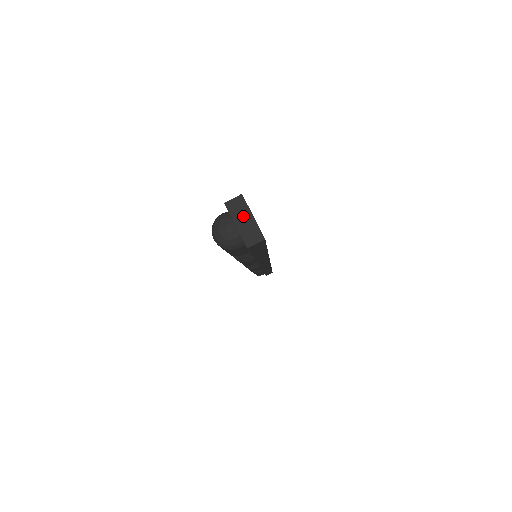
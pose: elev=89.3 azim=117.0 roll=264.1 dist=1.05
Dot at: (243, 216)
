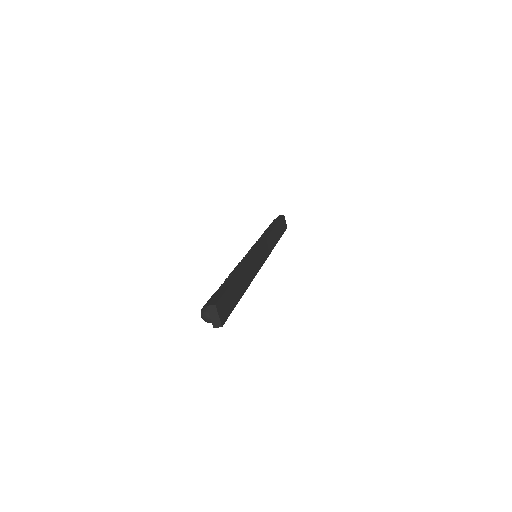
Dot at: (214, 314)
